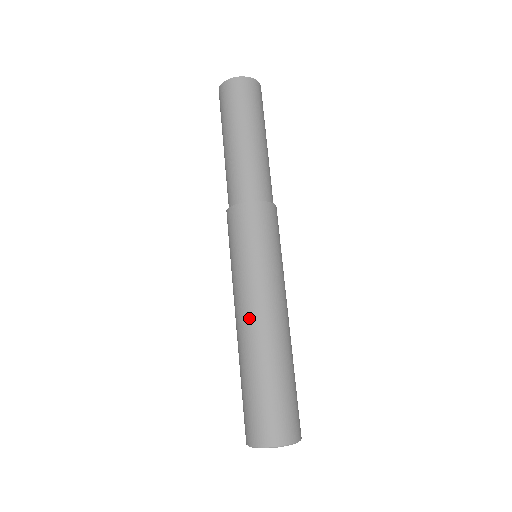
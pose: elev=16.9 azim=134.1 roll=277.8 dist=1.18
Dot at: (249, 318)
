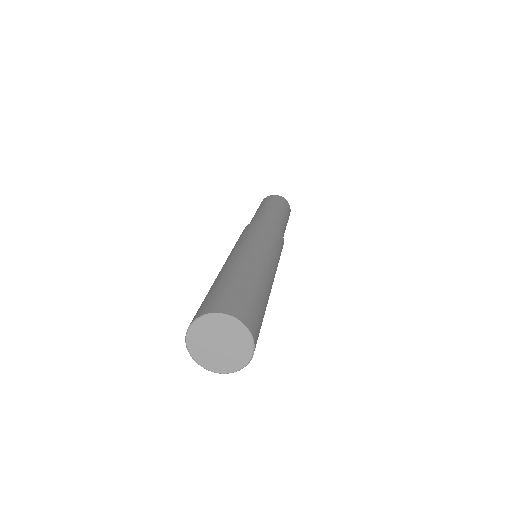
Dot at: (240, 255)
